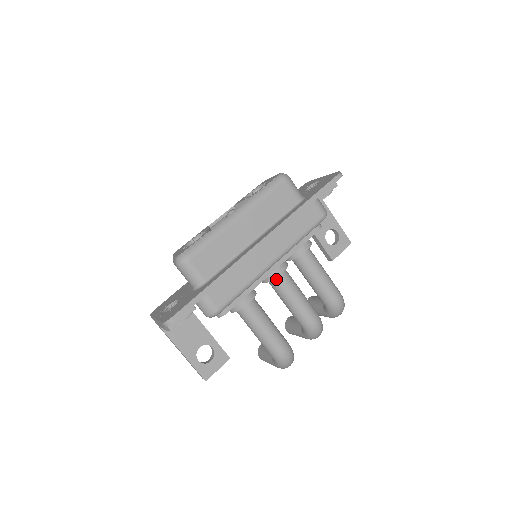
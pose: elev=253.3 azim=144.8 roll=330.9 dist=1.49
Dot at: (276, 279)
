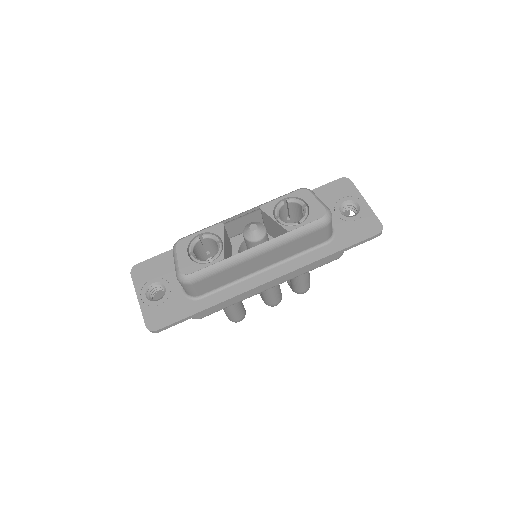
Dot at: occluded
